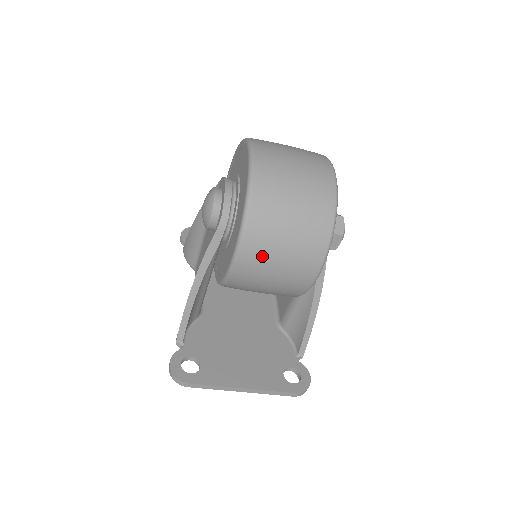
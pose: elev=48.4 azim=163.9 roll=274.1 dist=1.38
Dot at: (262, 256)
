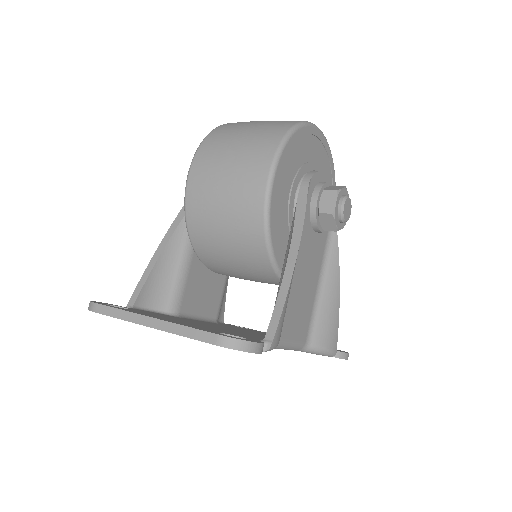
Dot at: (213, 158)
